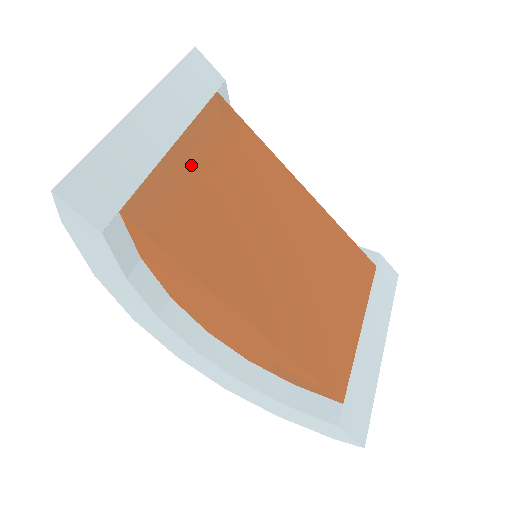
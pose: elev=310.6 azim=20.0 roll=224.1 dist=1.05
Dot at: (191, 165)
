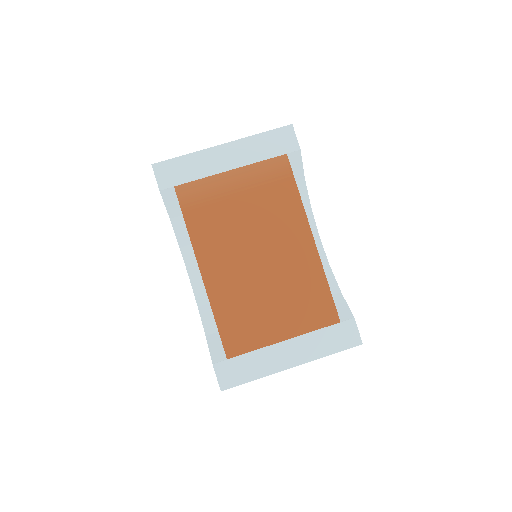
Dot at: (232, 185)
